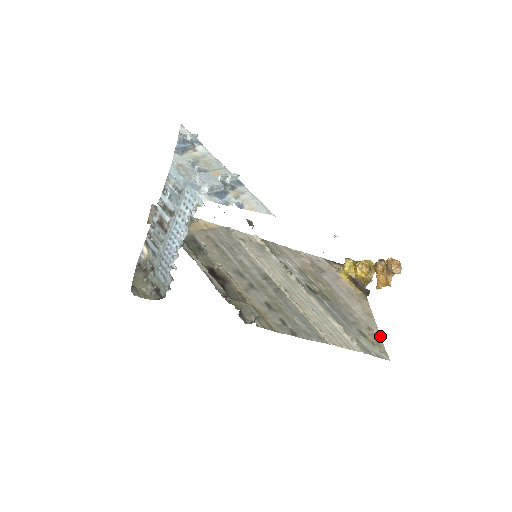
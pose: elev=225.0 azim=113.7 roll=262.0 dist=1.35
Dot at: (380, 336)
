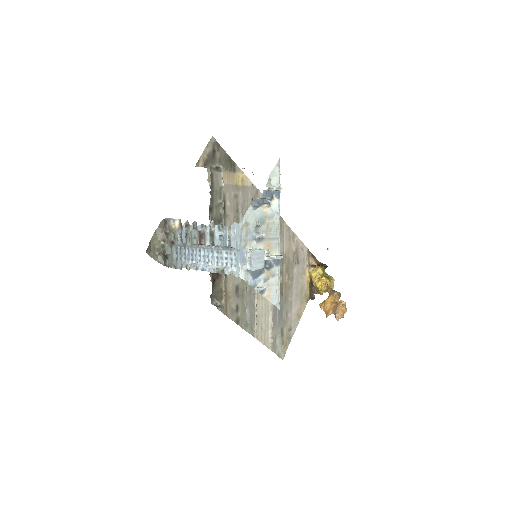
Dot at: occluded
